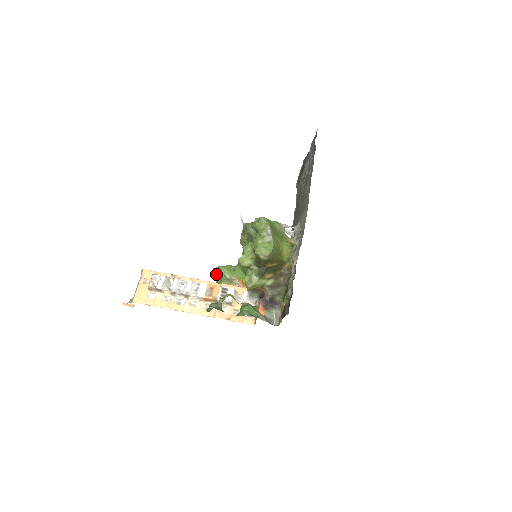
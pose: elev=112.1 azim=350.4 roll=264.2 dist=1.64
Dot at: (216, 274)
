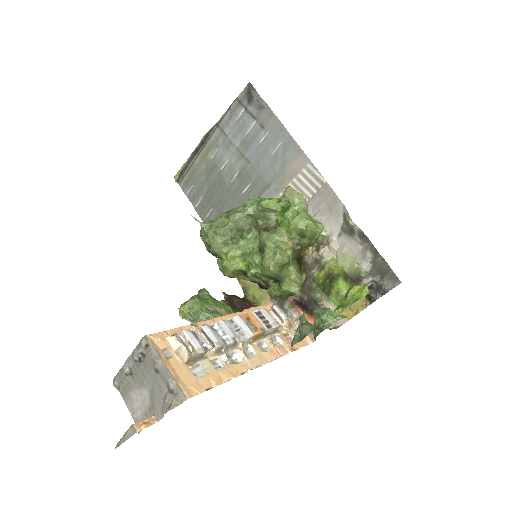
Dot at: (192, 313)
